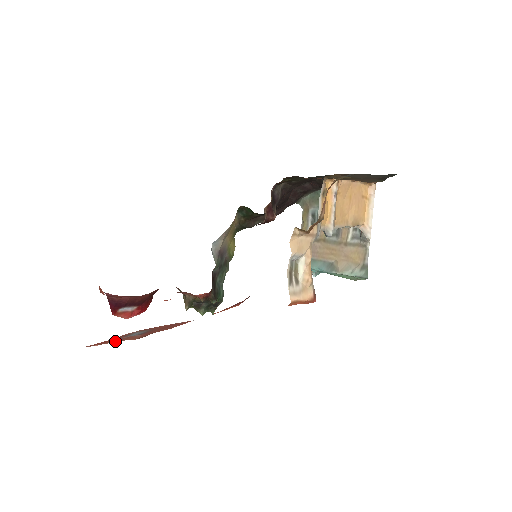
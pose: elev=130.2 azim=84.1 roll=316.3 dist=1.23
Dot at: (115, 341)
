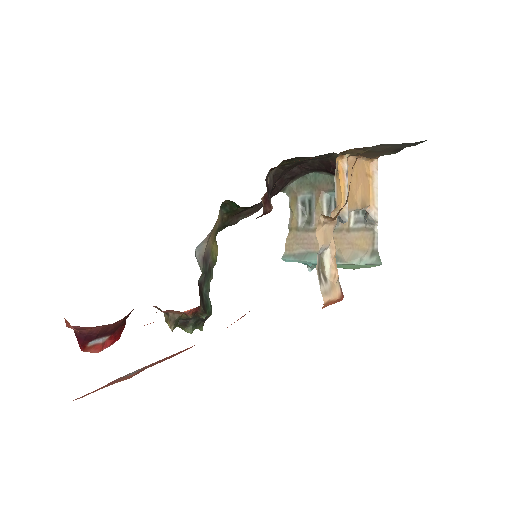
Dot at: (106, 386)
